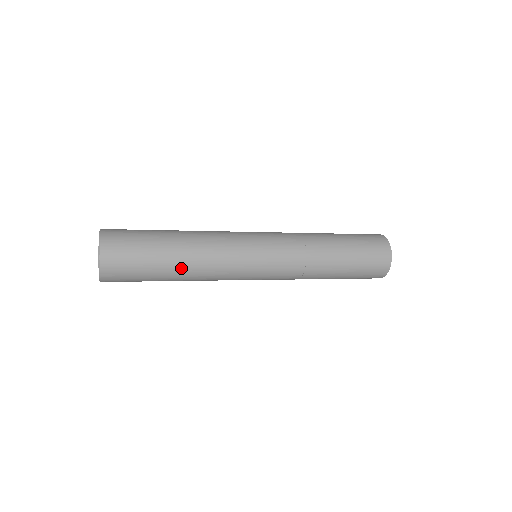
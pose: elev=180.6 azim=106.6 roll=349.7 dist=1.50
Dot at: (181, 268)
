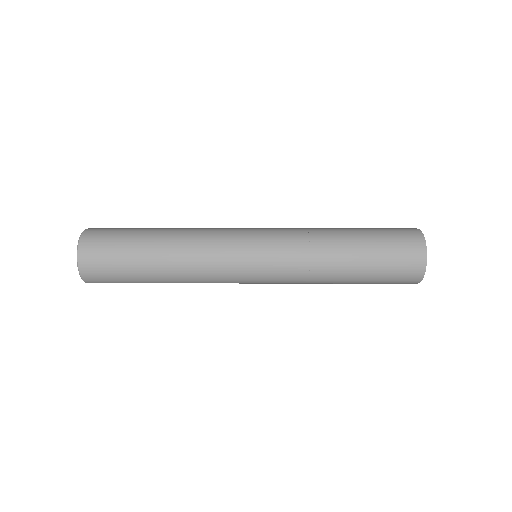
Dot at: (162, 251)
